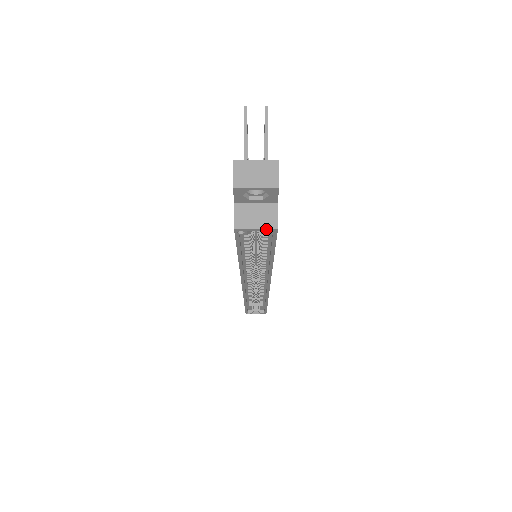
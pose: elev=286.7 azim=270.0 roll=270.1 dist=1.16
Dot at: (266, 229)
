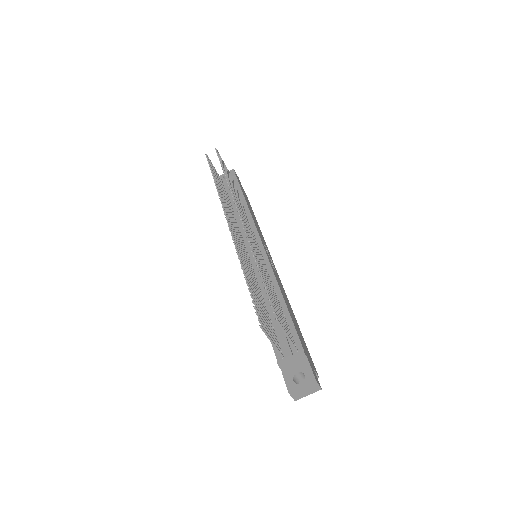
Dot at: occluded
